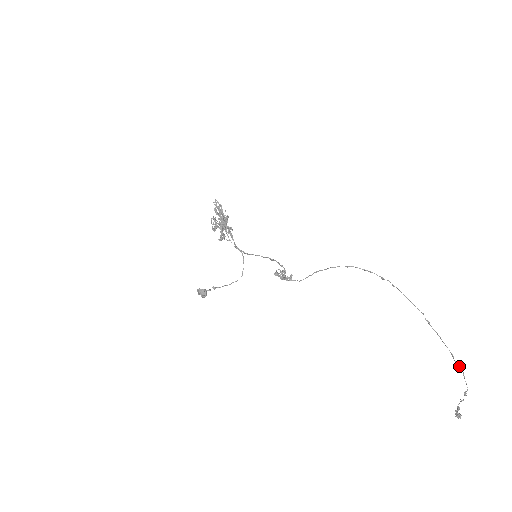
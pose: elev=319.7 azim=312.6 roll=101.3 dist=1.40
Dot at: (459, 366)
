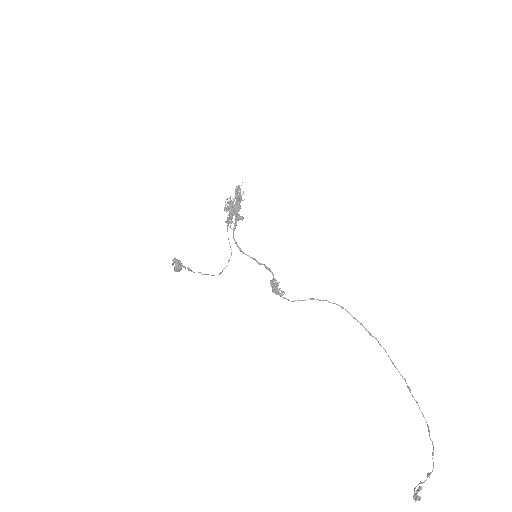
Dot at: (432, 442)
